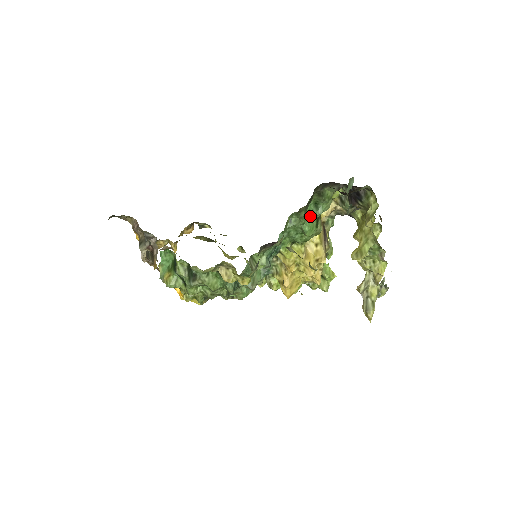
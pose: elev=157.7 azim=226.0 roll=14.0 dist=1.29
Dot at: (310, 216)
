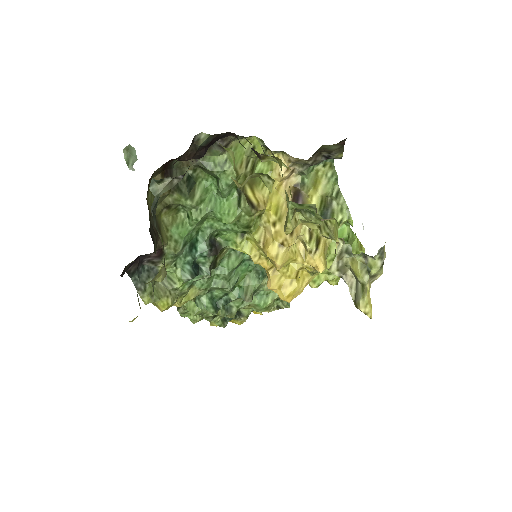
Dot at: (220, 197)
